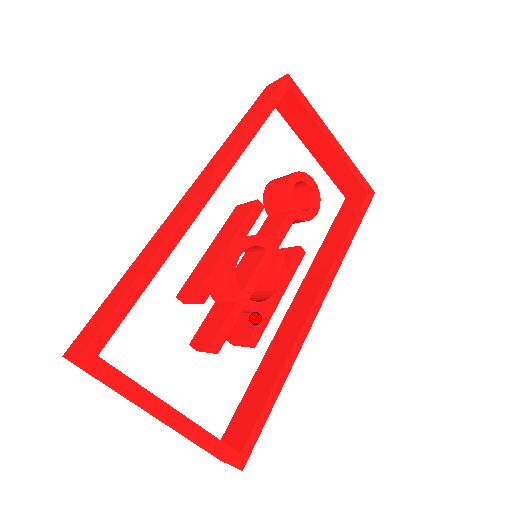
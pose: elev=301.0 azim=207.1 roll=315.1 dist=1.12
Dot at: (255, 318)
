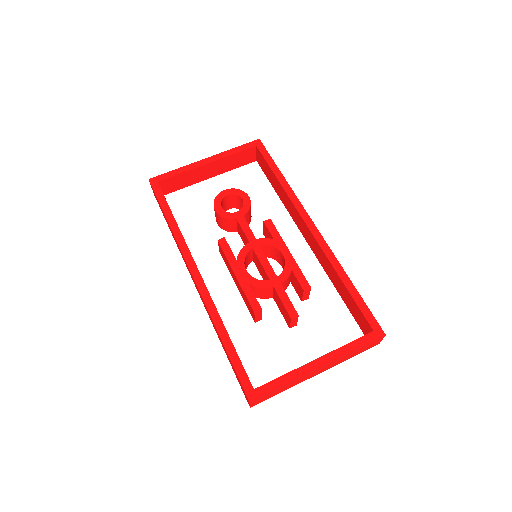
Dot at: (294, 277)
